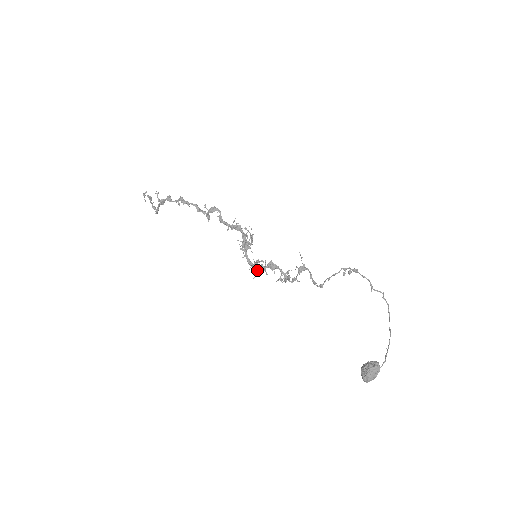
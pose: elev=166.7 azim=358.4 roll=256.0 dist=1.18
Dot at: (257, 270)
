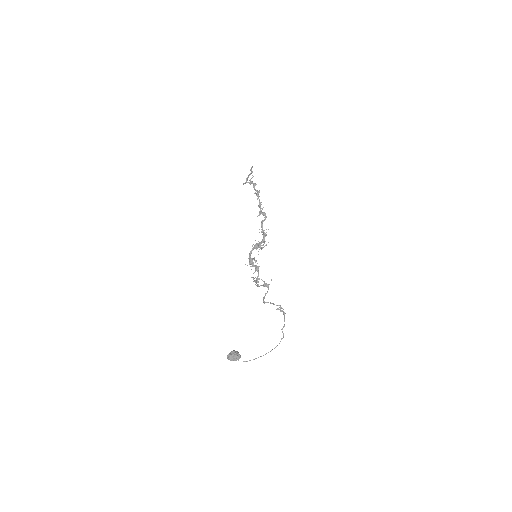
Dot at: (249, 262)
